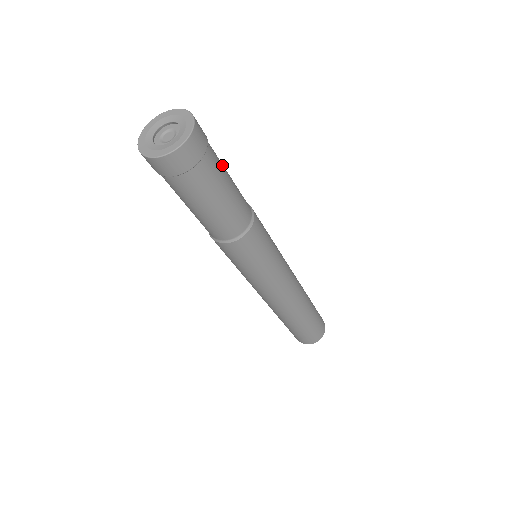
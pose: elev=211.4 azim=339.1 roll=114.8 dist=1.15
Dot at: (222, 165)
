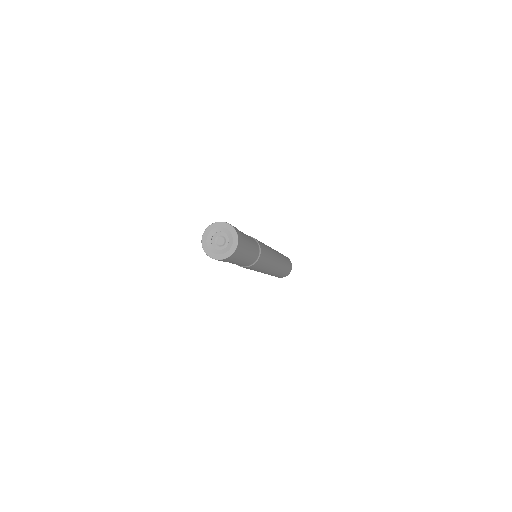
Dot at: occluded
